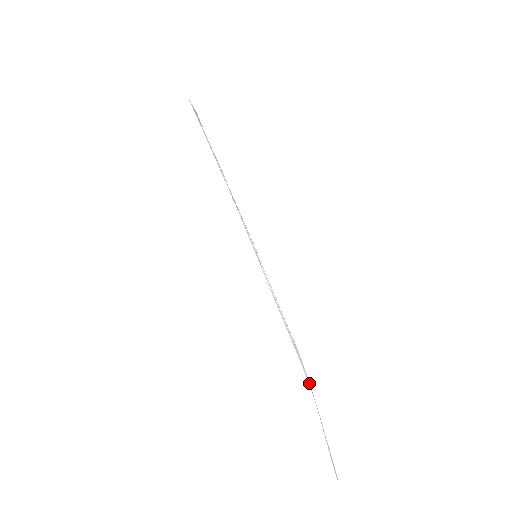
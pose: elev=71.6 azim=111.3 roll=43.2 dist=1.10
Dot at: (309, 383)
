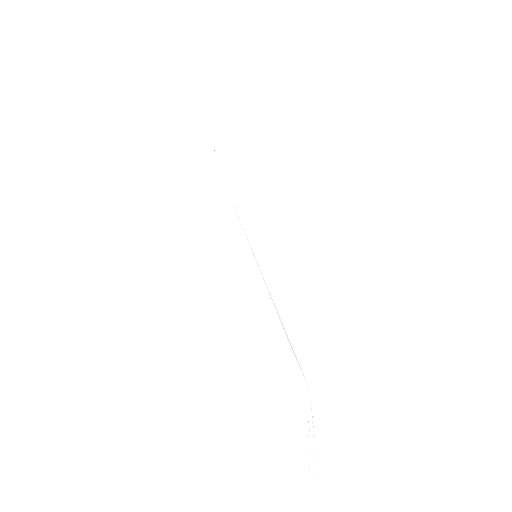
Dot at: (308, 384)
